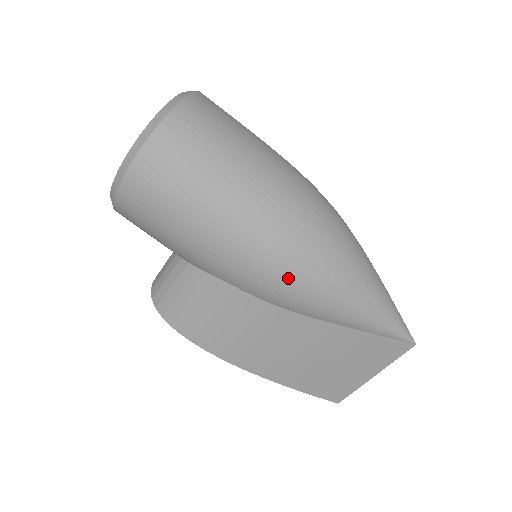
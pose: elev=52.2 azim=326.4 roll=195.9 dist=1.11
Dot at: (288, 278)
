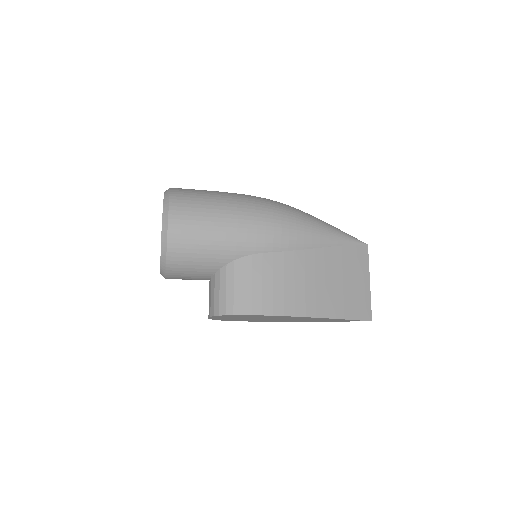
Dot at: (282, 223)
